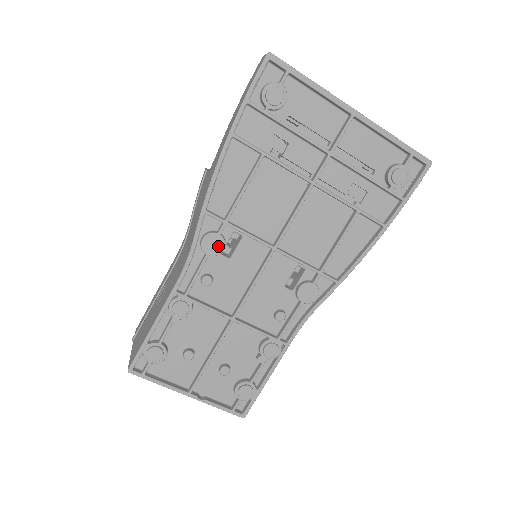
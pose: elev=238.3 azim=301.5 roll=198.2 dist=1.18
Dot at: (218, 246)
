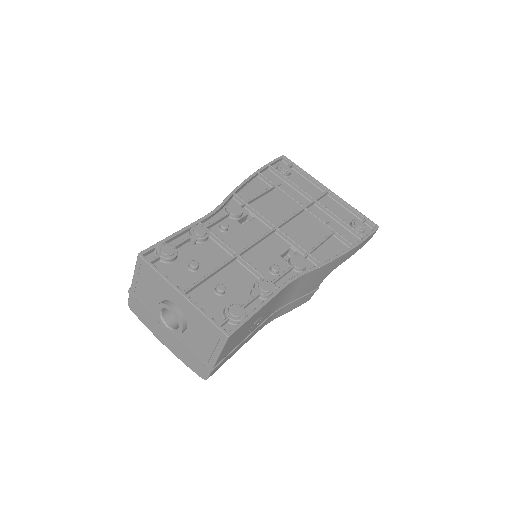
Dot at: (238, 211)
